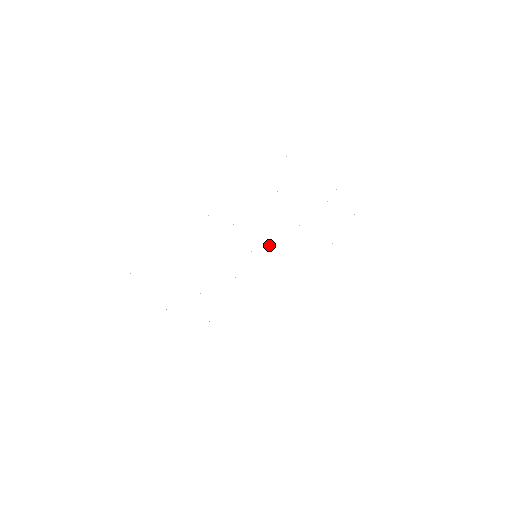
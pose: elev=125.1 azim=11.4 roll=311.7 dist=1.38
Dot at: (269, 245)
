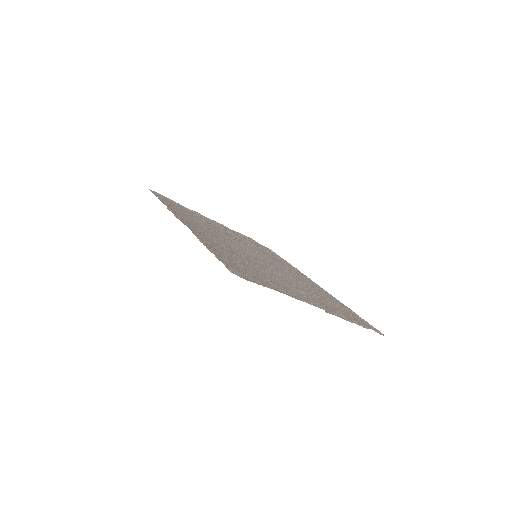
Dot at: (263, 262)
